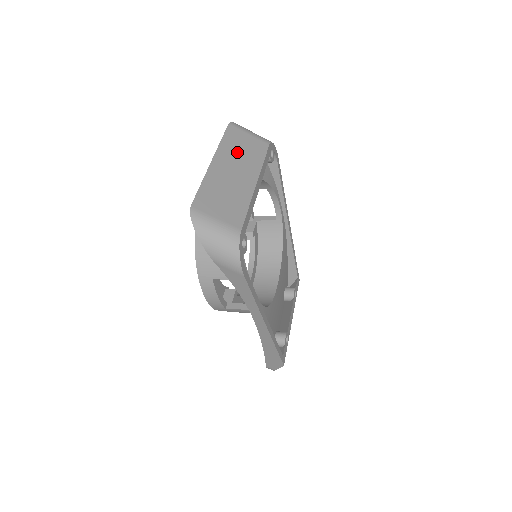
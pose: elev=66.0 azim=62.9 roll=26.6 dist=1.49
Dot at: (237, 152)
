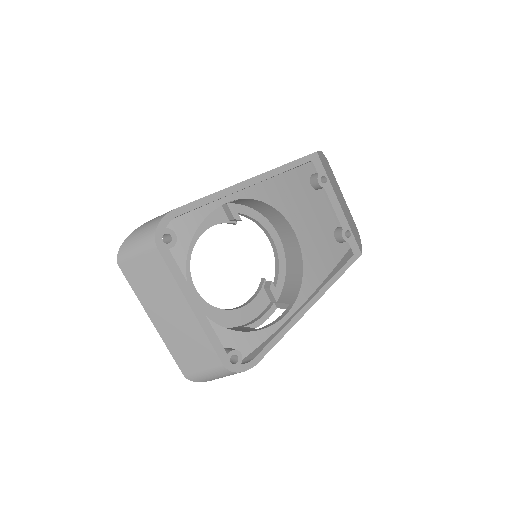
Dot at: (152, 292)
